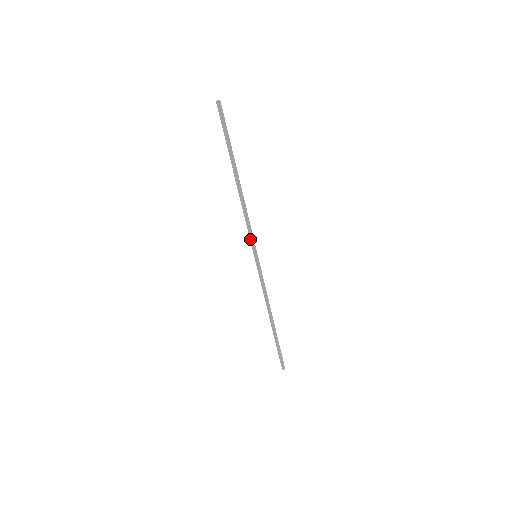
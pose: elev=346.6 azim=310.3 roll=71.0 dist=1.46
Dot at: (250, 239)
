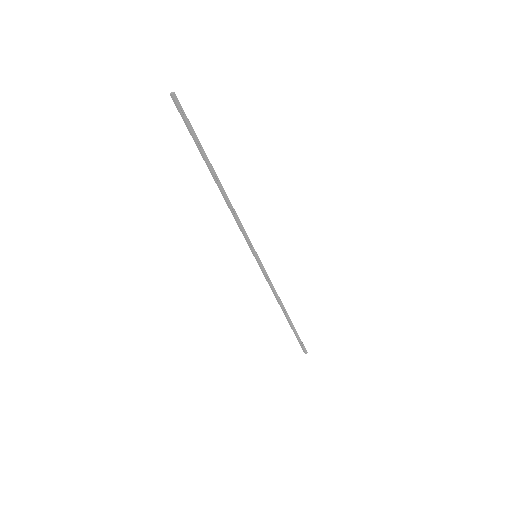
Dot at: (246, 240)
